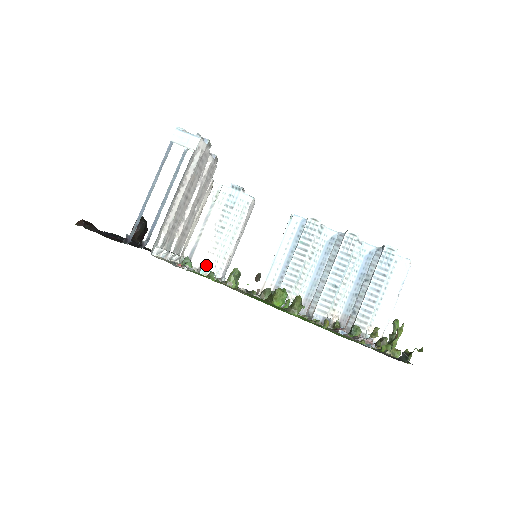
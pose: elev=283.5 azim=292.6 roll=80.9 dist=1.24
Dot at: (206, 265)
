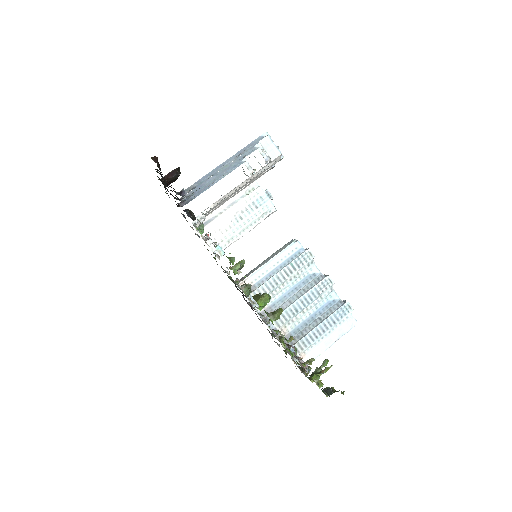
Dot at: (212, 239)
